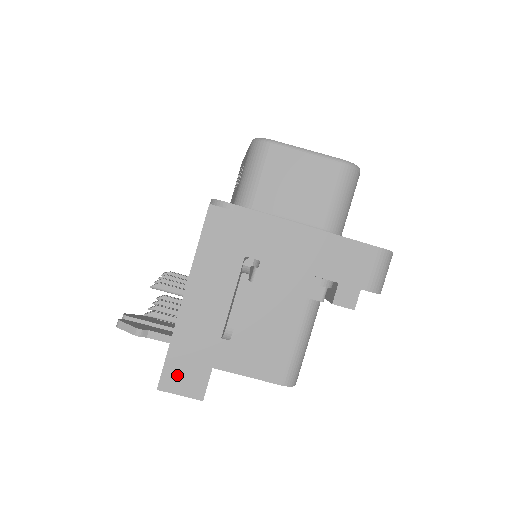
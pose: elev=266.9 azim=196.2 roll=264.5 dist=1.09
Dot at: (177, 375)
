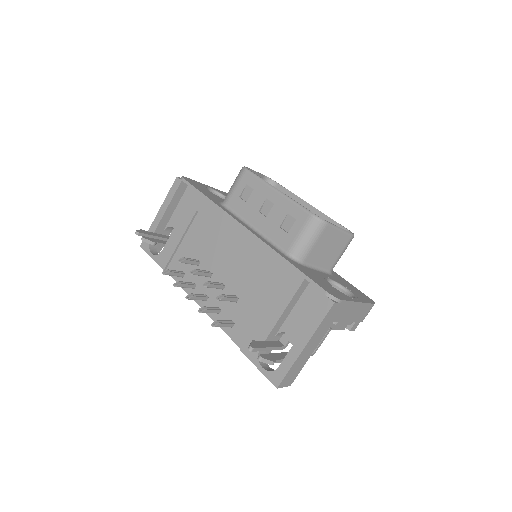
Dot at: (287, 380)
